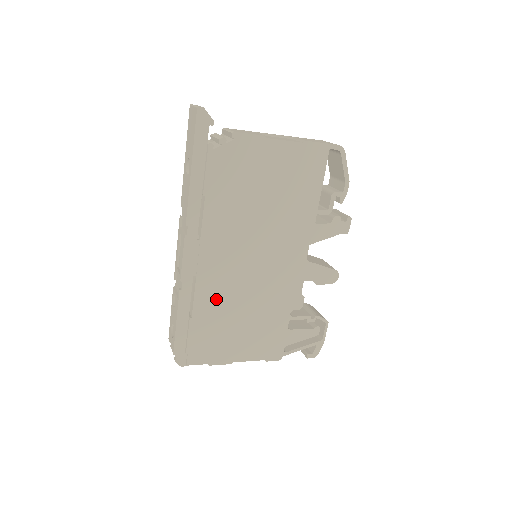
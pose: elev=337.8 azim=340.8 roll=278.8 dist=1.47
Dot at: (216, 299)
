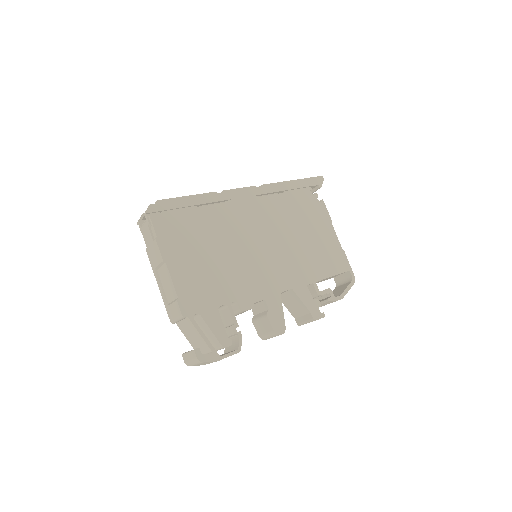
Dot at: (220, 224)
